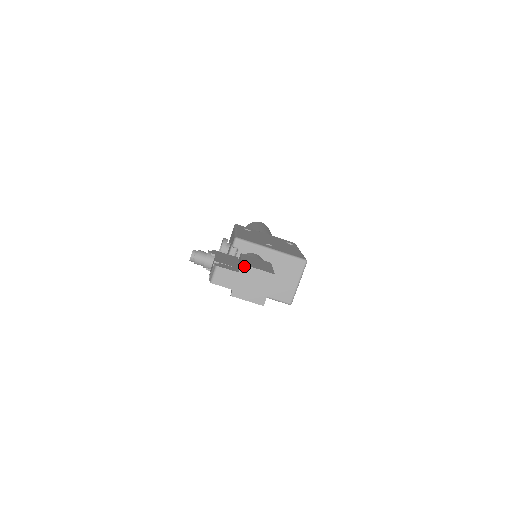
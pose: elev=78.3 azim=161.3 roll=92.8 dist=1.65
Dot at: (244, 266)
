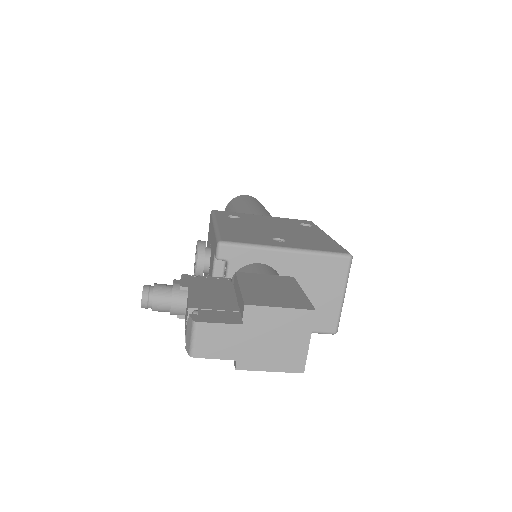
Dot at: (251, 308)
